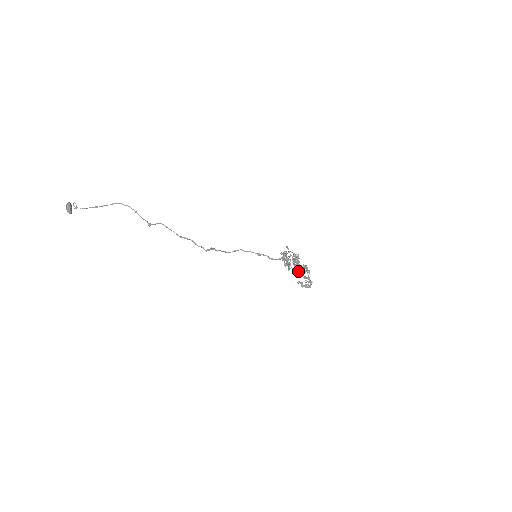
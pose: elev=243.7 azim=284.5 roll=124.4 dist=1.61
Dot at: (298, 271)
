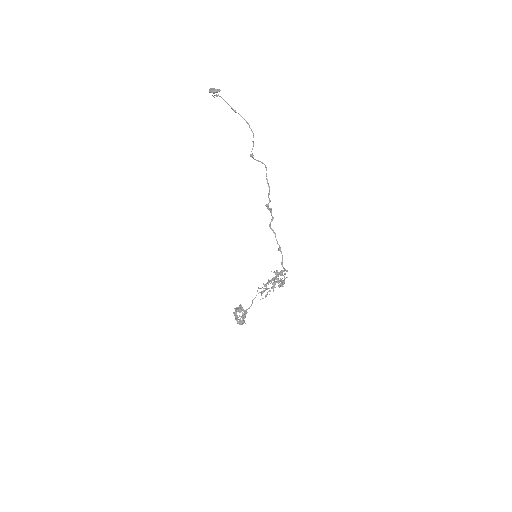
Dot at: occluded
